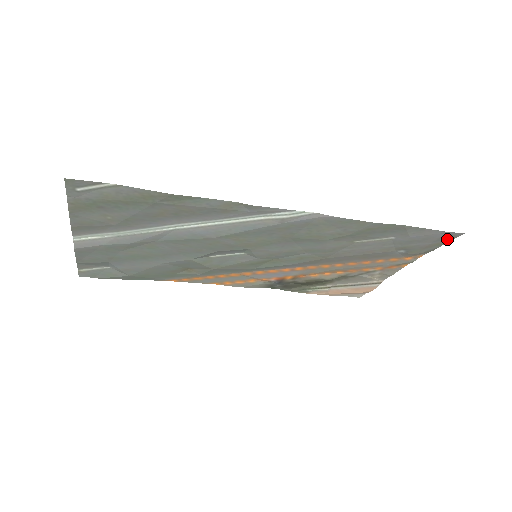
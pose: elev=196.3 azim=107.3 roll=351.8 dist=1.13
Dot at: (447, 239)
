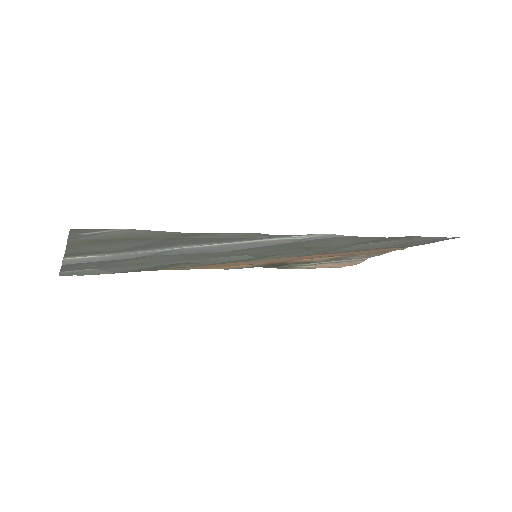
Dot at: (445, 239)
